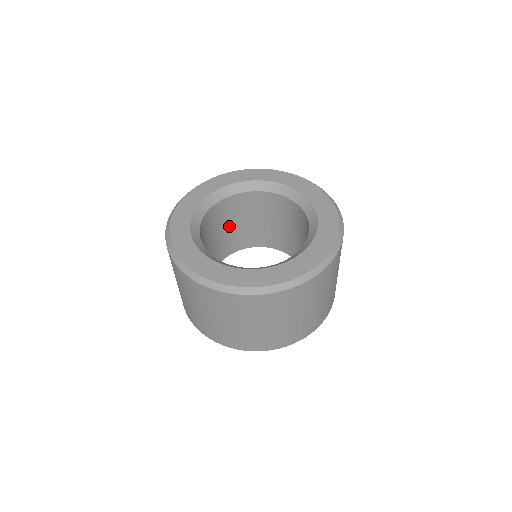
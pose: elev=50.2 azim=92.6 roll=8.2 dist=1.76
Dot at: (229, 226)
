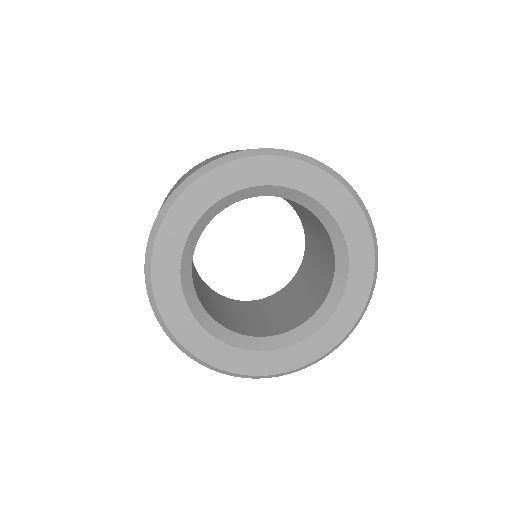
Dot at: occluded
